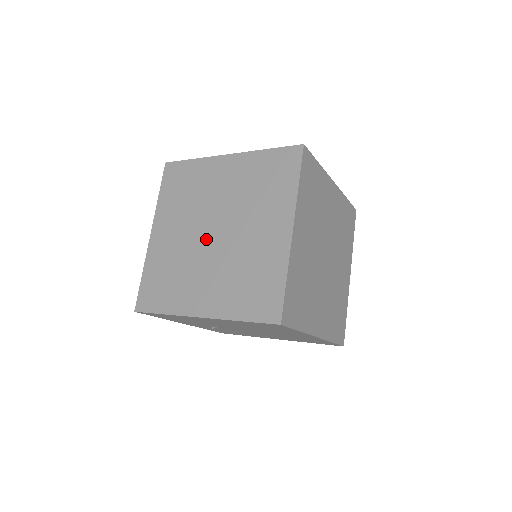
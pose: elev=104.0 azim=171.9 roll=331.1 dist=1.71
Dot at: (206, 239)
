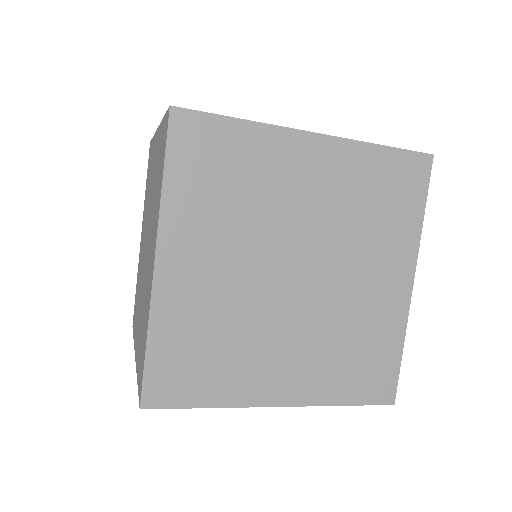
Dot at: (281, 284)
